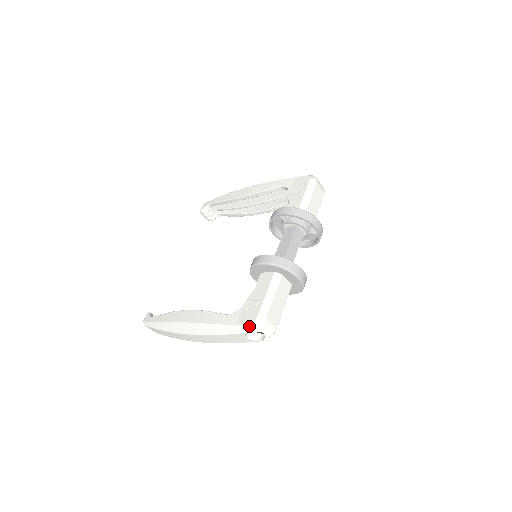
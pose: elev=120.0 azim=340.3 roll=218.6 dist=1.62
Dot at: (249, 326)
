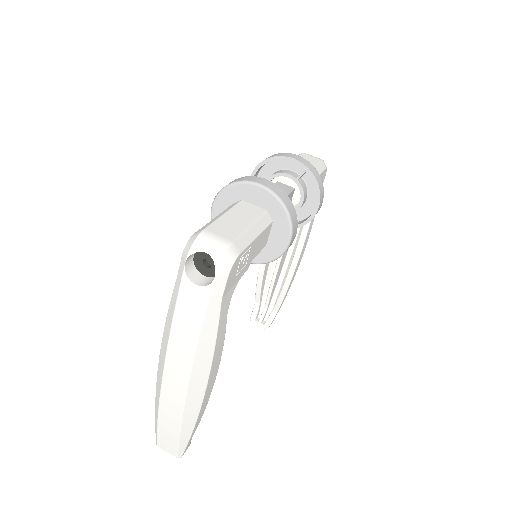
Dot at: (183, 254)
